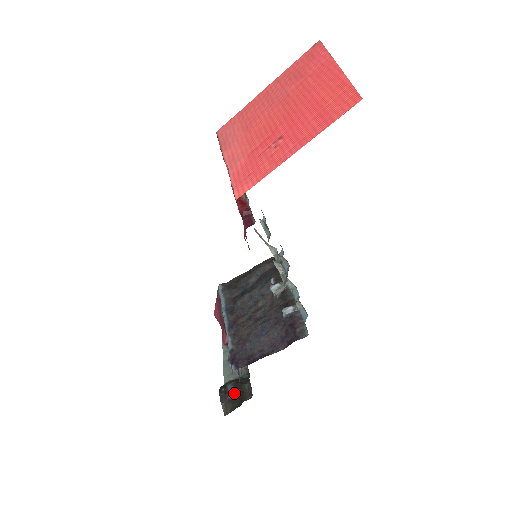
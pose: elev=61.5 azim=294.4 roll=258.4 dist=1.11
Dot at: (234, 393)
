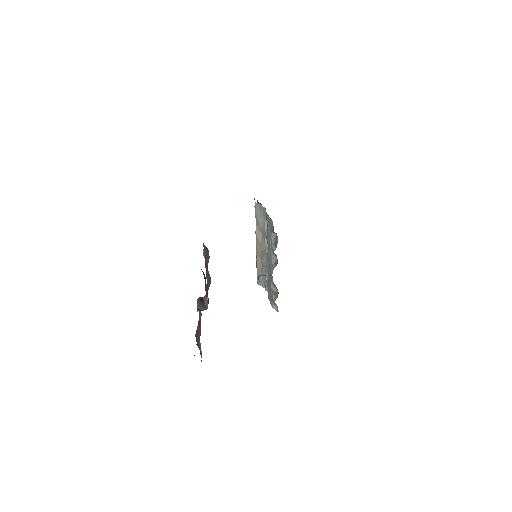
Dot at: occluded
